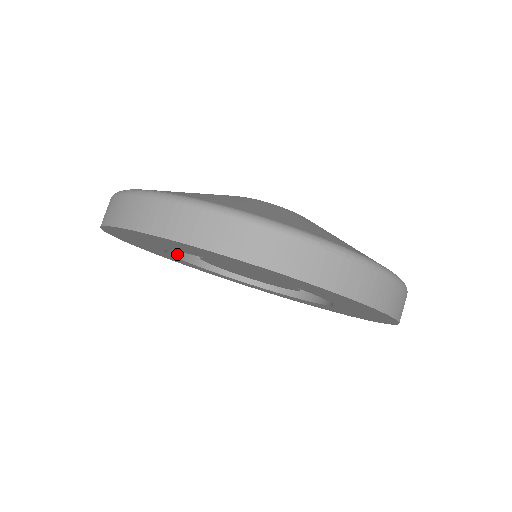
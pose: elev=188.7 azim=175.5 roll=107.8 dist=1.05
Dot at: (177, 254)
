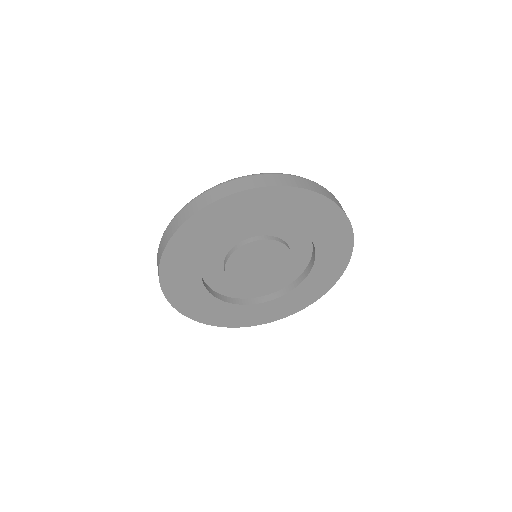
Dot at: (204, 285)
